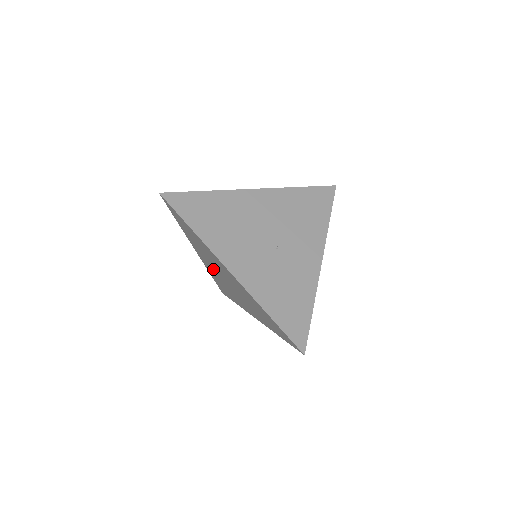
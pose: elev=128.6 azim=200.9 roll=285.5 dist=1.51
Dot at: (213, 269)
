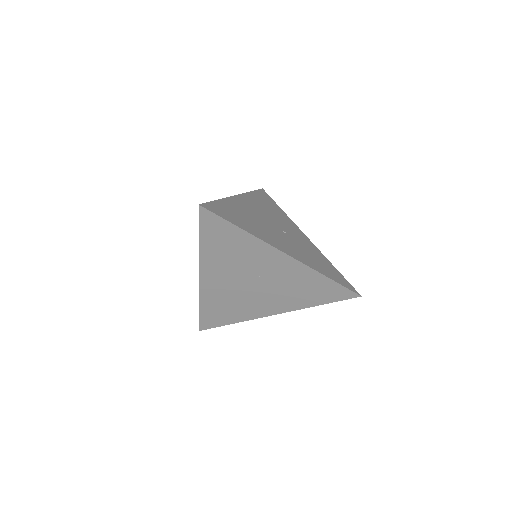
Dot at: (226, 285)
